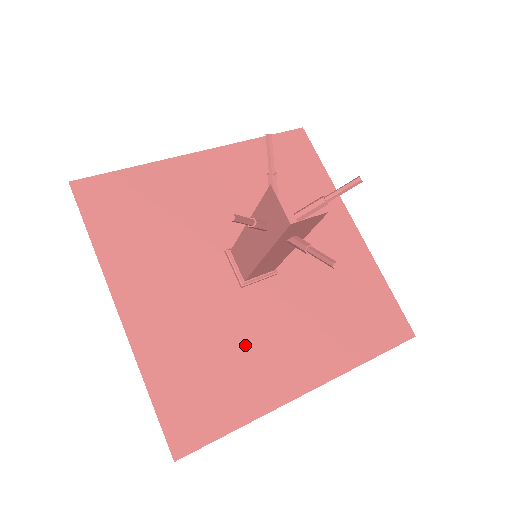
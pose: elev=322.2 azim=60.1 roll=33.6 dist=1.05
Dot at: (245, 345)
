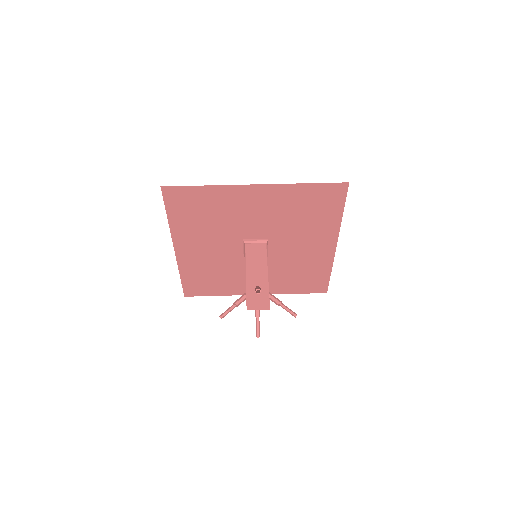
Dot at: (233, 275)
